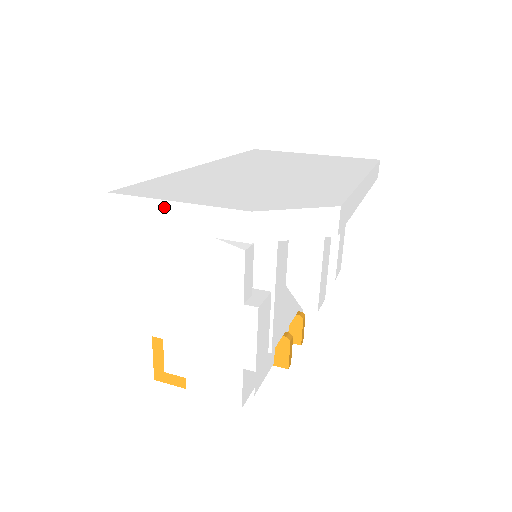
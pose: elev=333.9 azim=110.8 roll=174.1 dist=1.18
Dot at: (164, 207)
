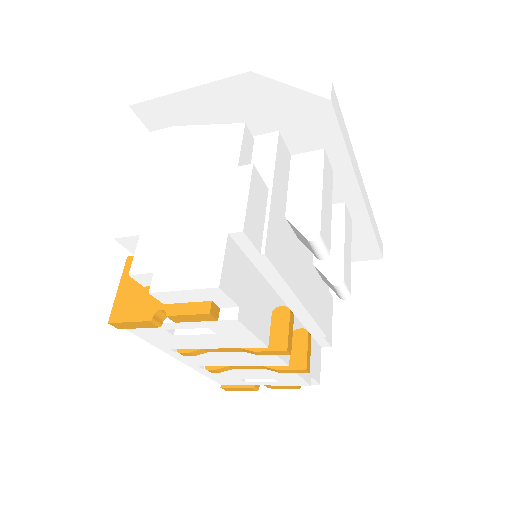
Dot at: (181, 78)
